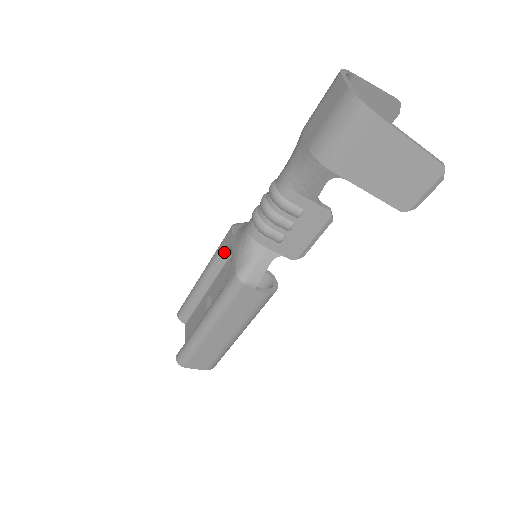
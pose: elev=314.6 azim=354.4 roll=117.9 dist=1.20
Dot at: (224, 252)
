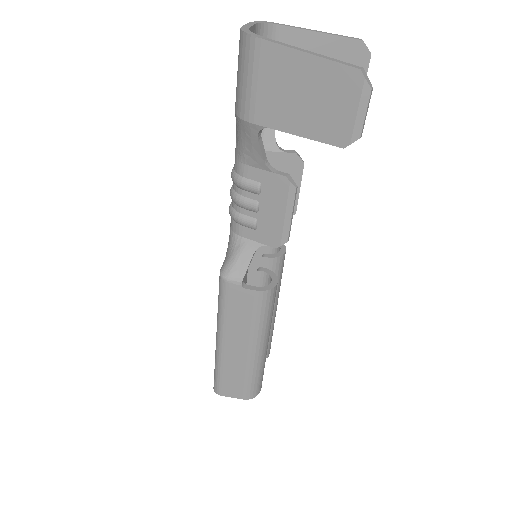
Dot at: occluded
